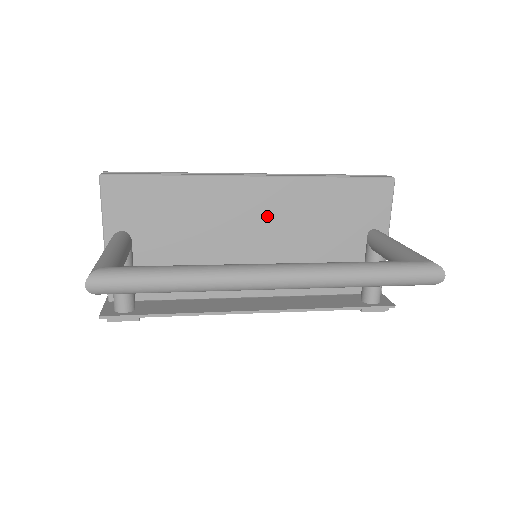
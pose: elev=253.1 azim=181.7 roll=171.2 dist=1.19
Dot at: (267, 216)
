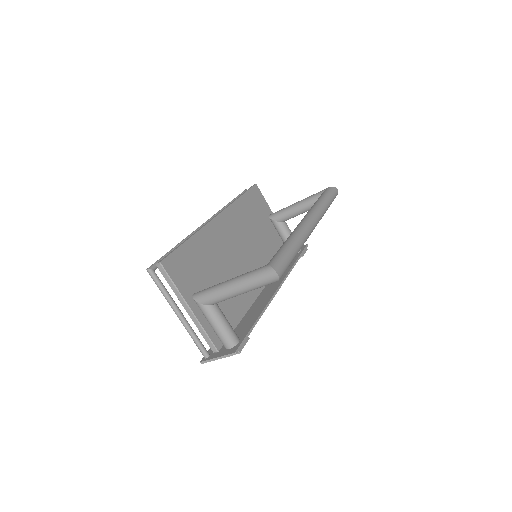
Dot at: (236, 236)
